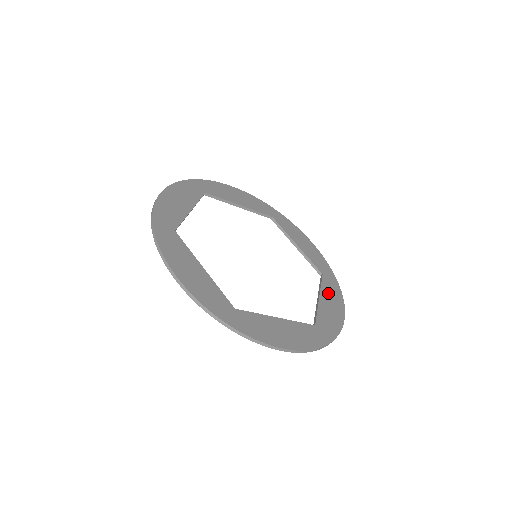
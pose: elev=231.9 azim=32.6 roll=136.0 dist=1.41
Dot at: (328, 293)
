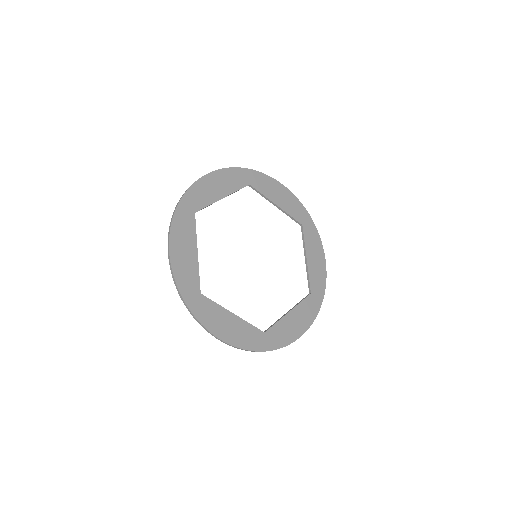
Dot at: (311, 246)
